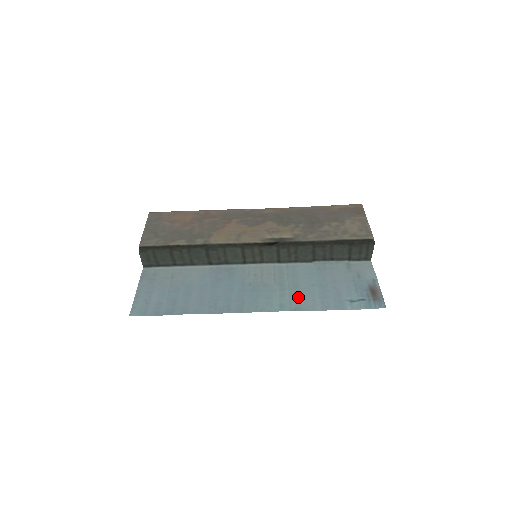
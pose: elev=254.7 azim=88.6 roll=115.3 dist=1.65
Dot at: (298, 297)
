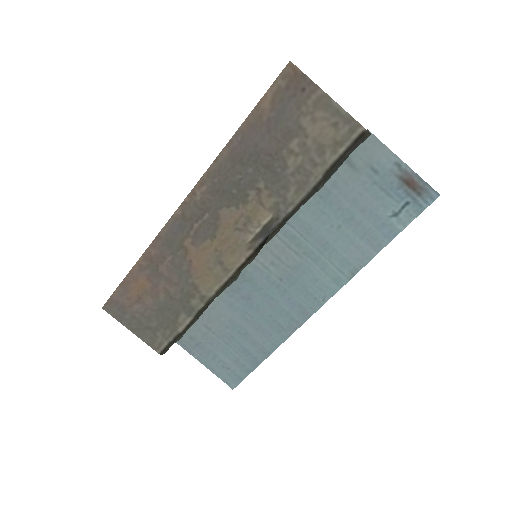
Dot at: (340, 257)
